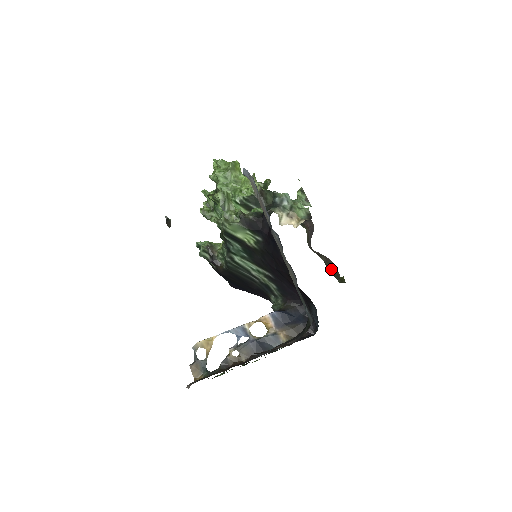
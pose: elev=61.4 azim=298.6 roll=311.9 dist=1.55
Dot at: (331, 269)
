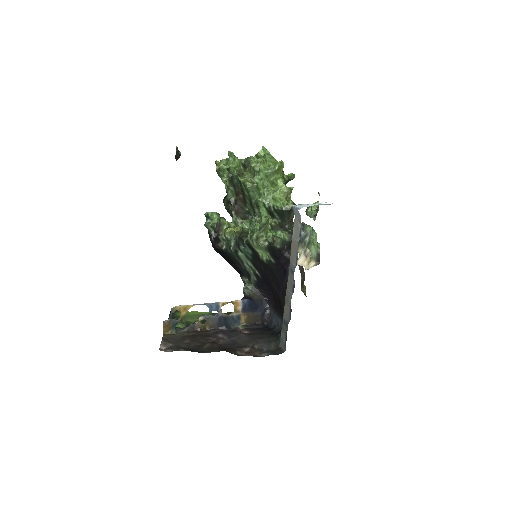
Dot at: (301, 279)
